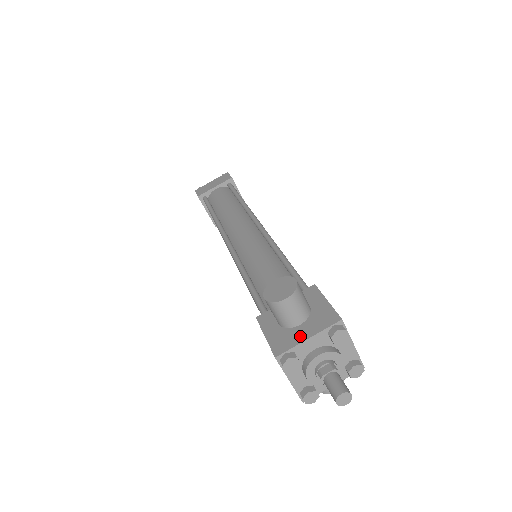
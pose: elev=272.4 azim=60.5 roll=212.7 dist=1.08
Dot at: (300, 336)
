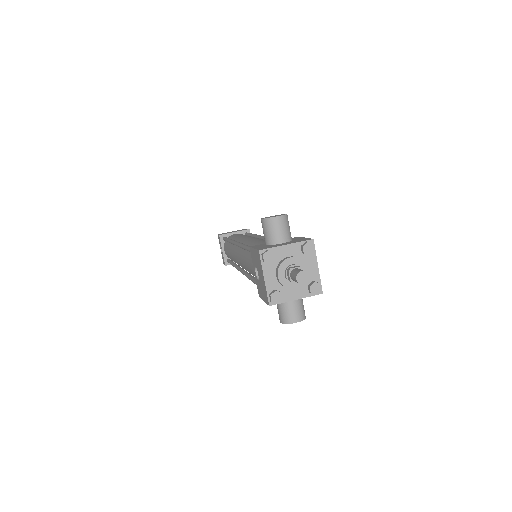
Dot at: (280, 245)
